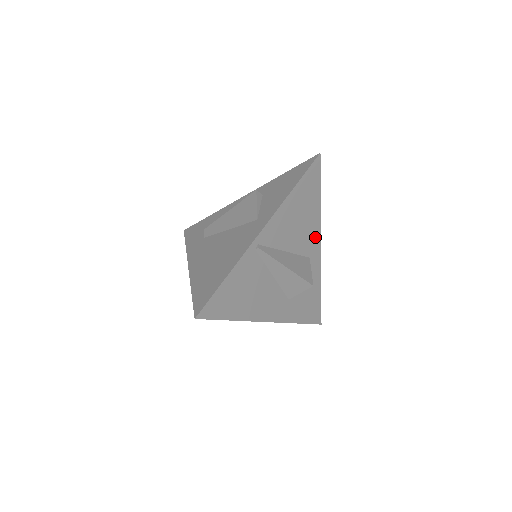
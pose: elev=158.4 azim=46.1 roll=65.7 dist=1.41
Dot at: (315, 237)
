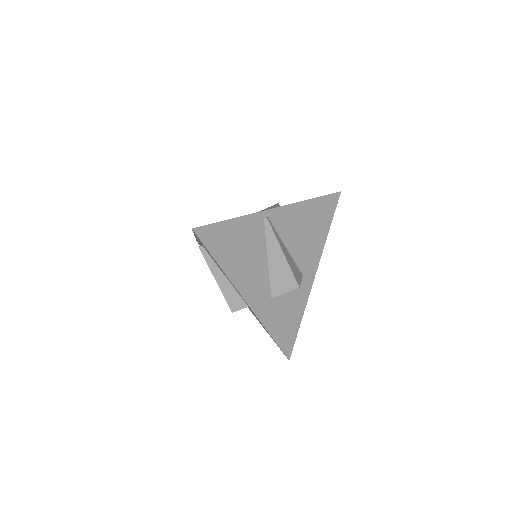
Dot at: (314, 261)
